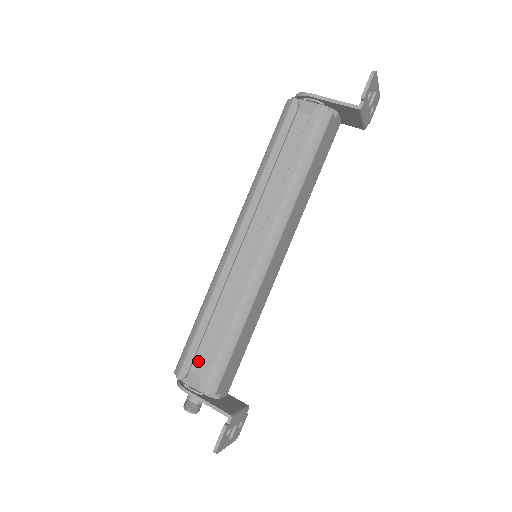
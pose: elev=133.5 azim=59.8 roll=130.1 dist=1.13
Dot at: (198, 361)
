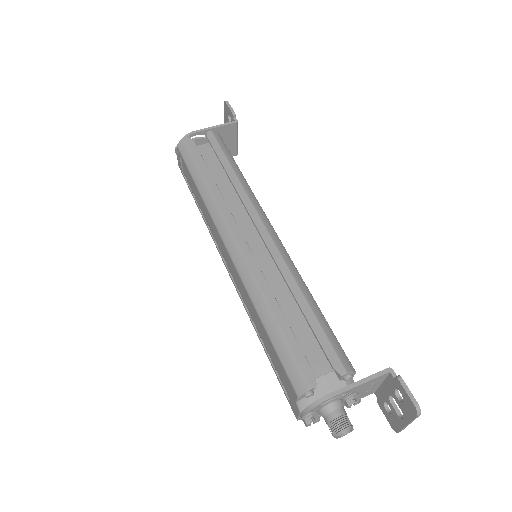
Dot at: occluded
